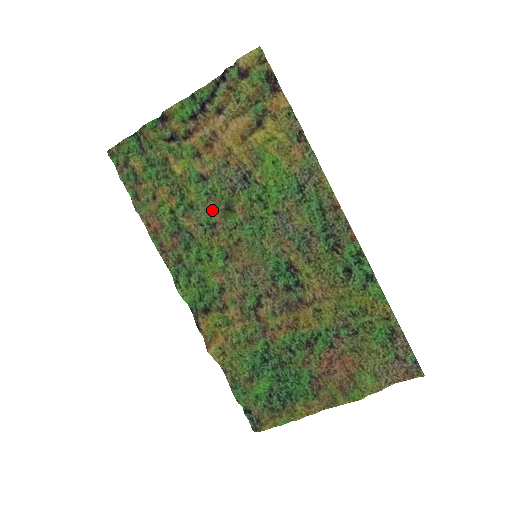
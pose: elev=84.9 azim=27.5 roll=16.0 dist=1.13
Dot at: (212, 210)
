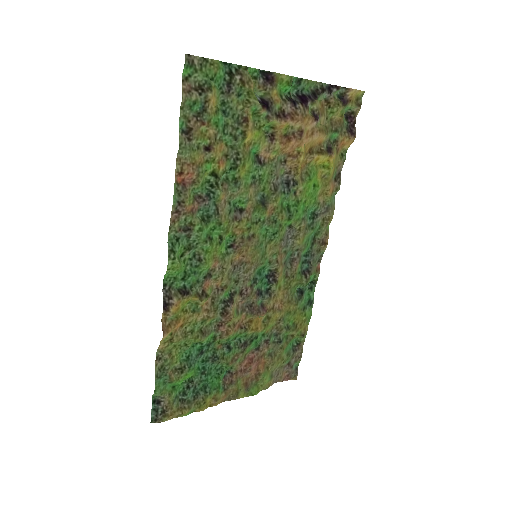
Dot at: (249, 196)
